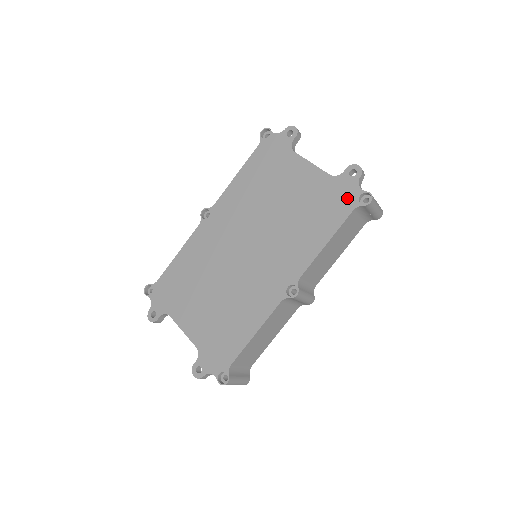
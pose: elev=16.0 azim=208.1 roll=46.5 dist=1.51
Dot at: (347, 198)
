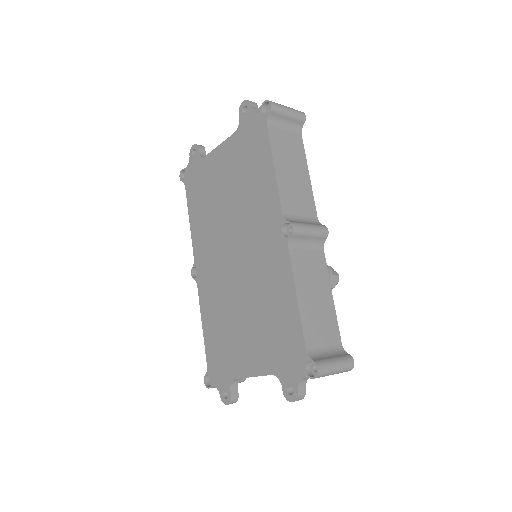
Dot at: (256, 126)
